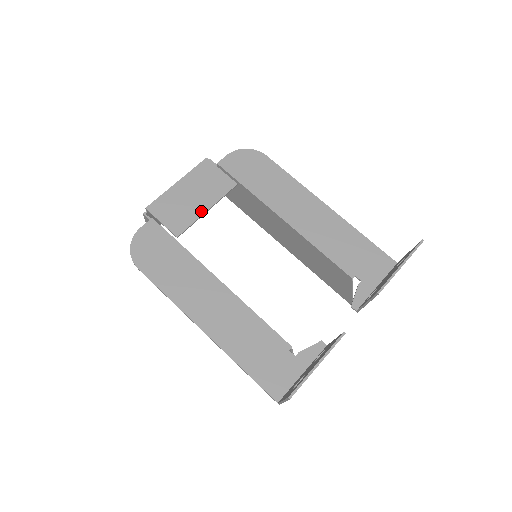
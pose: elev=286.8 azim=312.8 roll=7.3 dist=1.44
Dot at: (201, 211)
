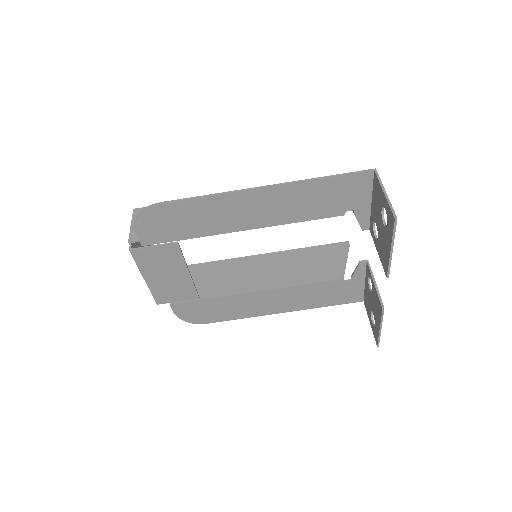
Dot at: (187, 277)
